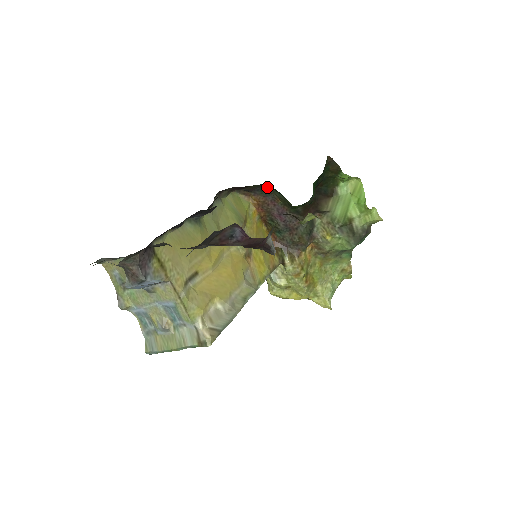
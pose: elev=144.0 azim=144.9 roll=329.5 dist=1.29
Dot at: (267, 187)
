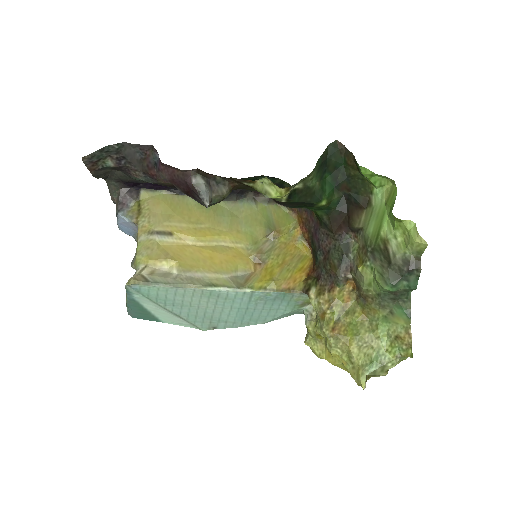
Dot at: occluded
